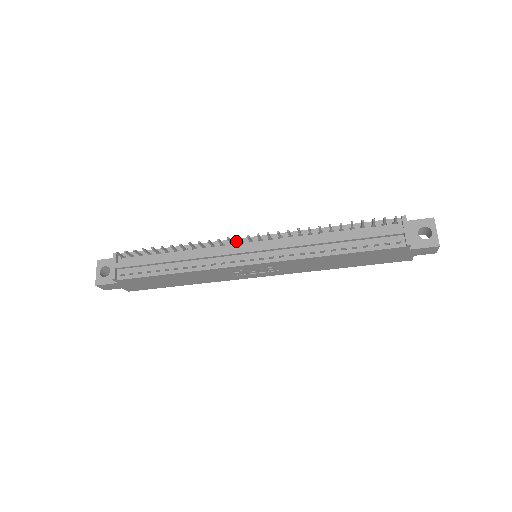
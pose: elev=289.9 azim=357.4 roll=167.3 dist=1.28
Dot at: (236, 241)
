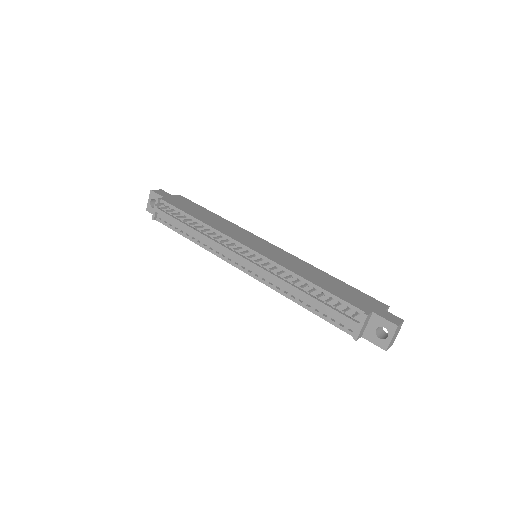
Dot at: (238, 244)
